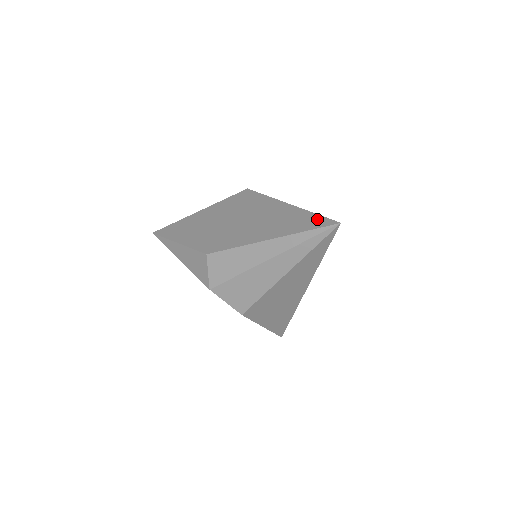
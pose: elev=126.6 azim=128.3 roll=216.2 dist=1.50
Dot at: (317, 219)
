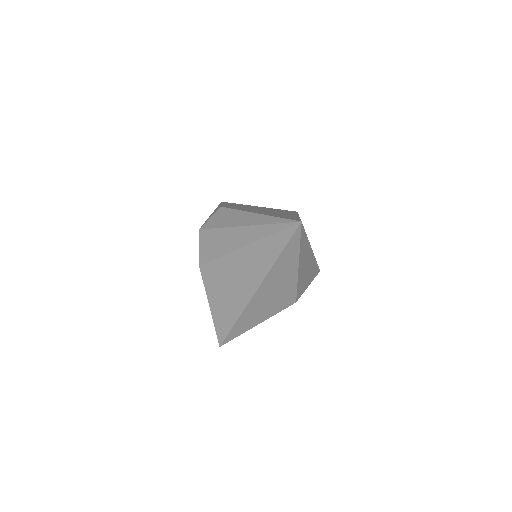
Dot at: (295, 218)
